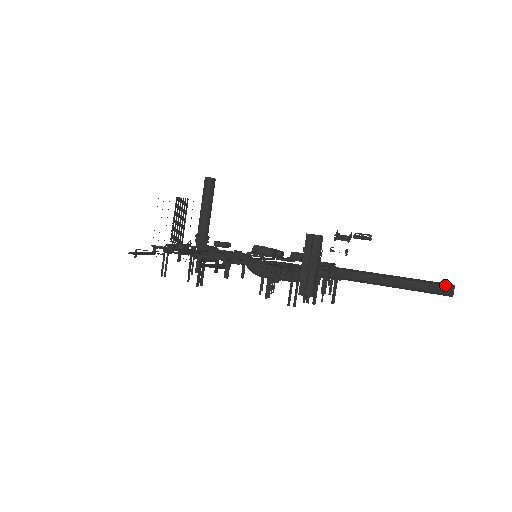
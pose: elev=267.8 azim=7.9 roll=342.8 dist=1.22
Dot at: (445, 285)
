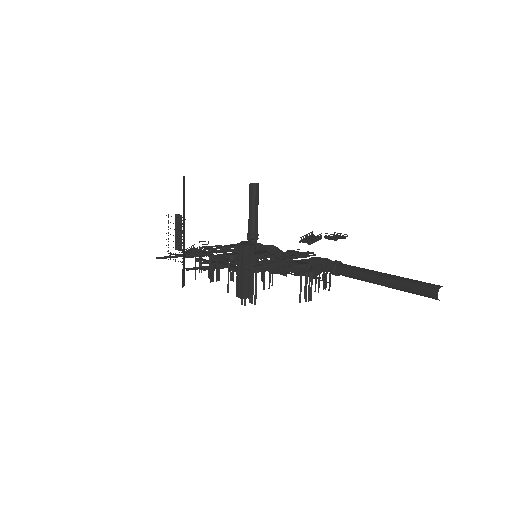
Dot at: (430, 287)
